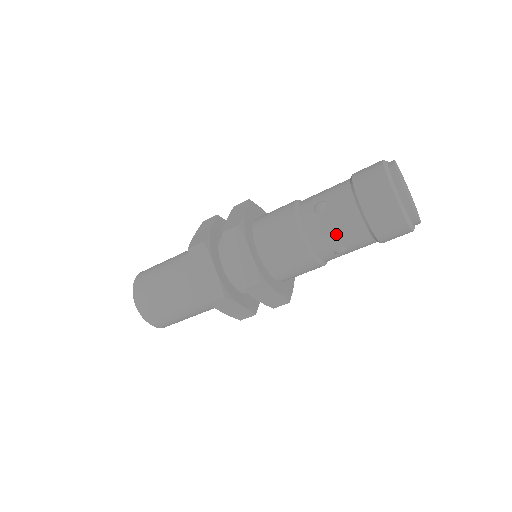
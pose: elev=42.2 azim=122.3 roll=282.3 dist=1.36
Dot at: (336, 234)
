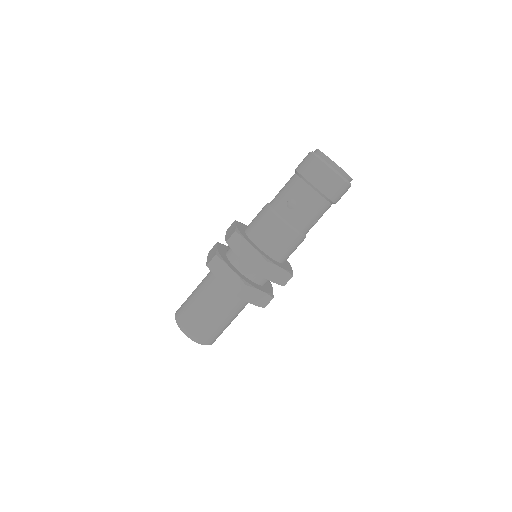
Dot at: (285, 192)
